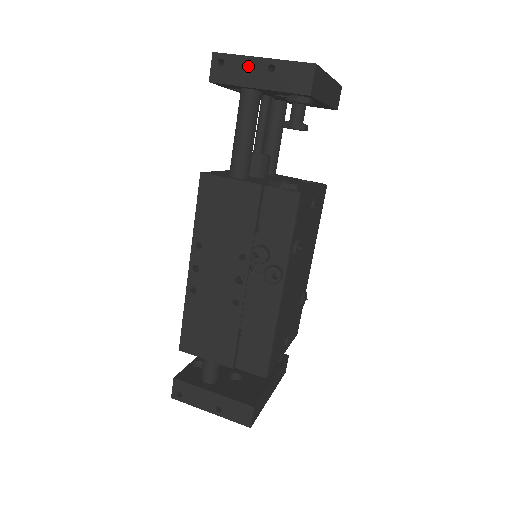
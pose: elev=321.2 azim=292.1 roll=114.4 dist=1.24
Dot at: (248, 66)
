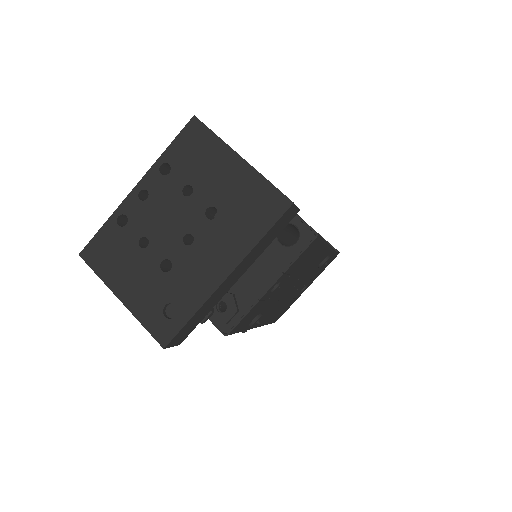
Dot at: occluded
